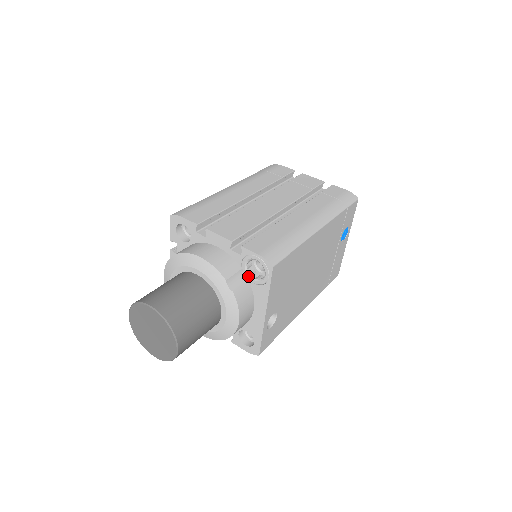
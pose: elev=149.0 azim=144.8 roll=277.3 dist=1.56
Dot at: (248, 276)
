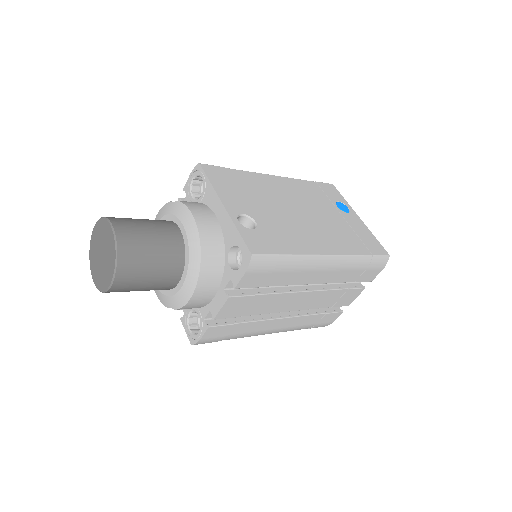
Dot at: (198, 200)
